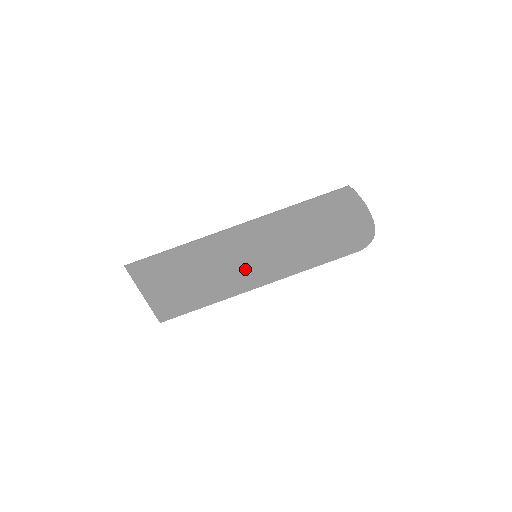
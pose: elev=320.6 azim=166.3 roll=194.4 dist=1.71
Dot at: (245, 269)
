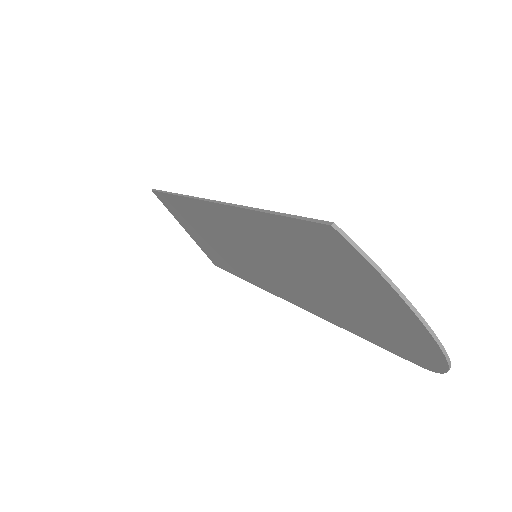
Dot at: (254, 264)
